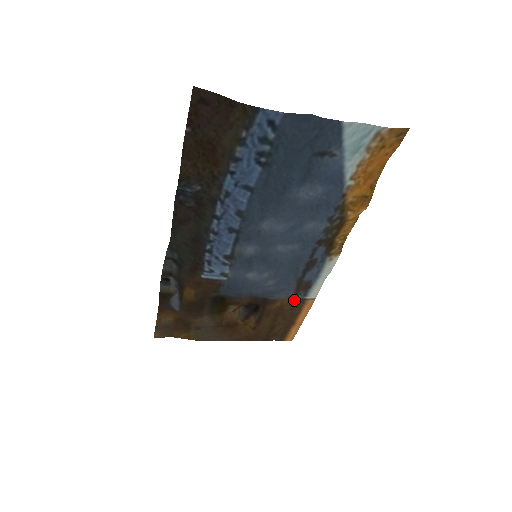
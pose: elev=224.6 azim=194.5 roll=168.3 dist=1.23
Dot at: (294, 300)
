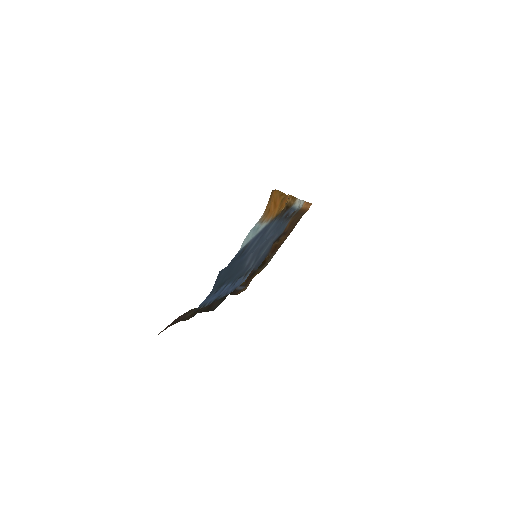
Dot at: (294, 215)
